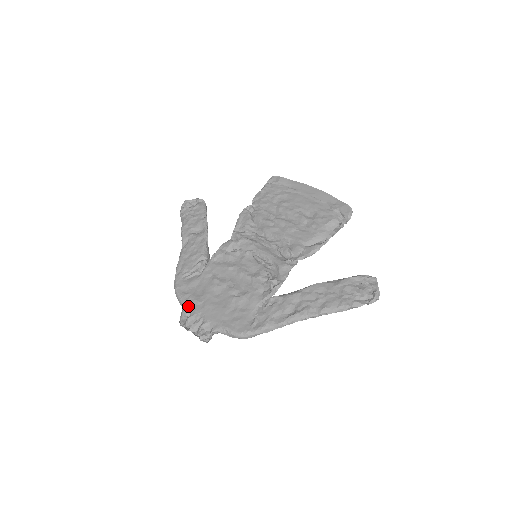
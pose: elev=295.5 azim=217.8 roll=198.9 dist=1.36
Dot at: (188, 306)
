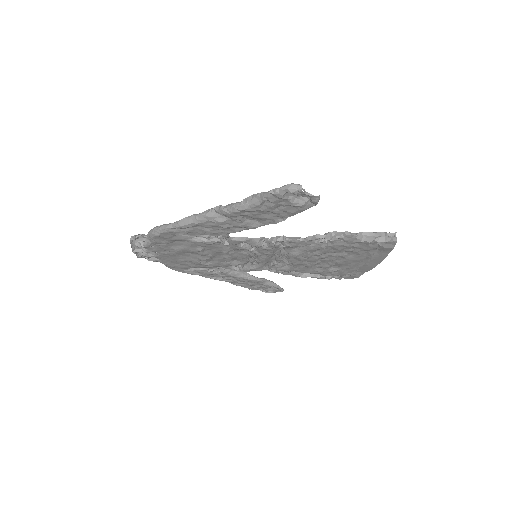
Dot at: (152, 246)
